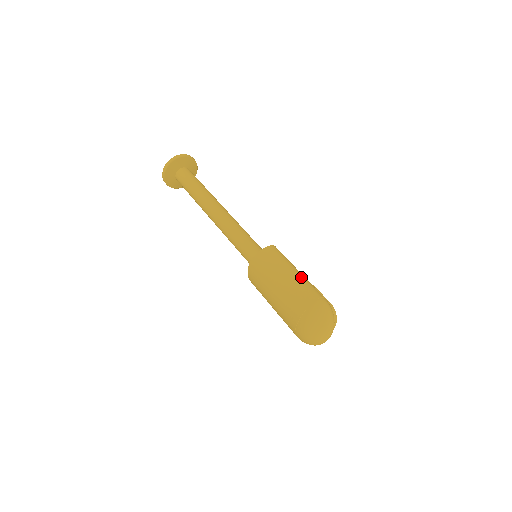
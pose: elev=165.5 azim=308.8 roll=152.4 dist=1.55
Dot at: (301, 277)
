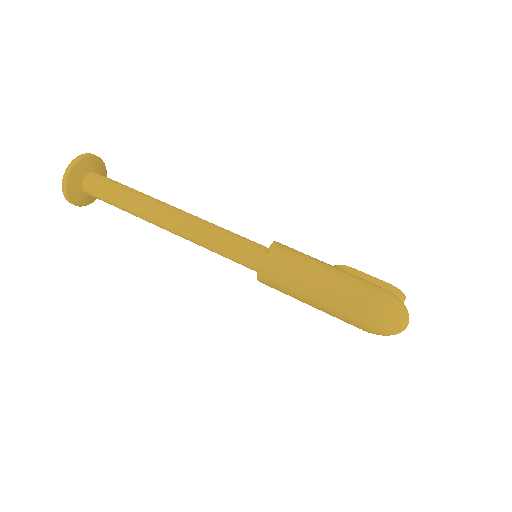
Dot at: (333, 280)
